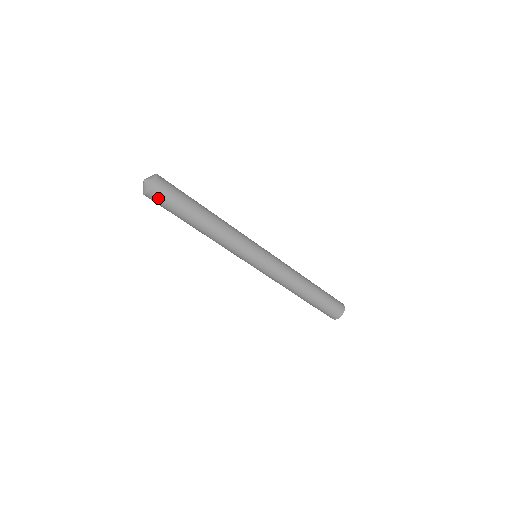
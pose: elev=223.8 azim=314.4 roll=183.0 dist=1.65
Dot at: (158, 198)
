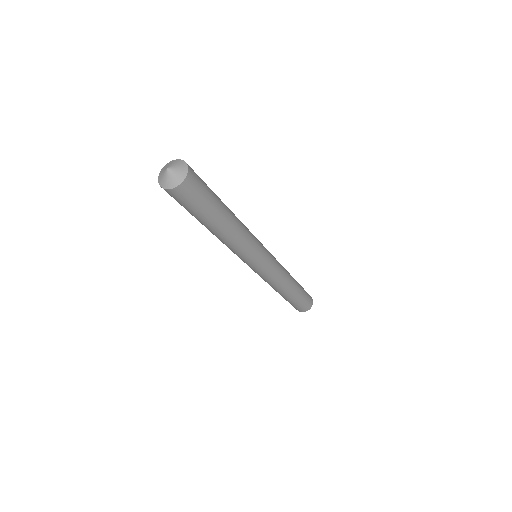
Dot at: (188, 194)
